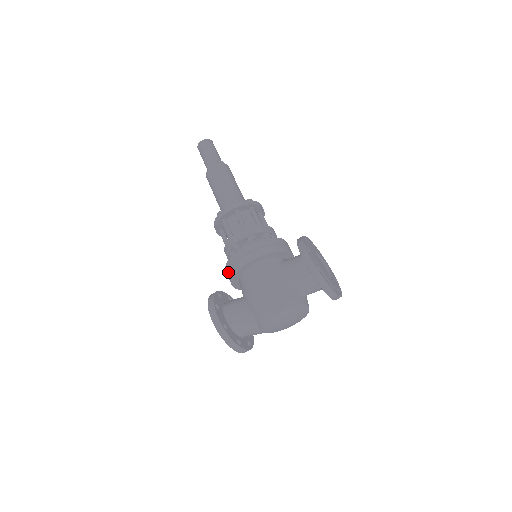
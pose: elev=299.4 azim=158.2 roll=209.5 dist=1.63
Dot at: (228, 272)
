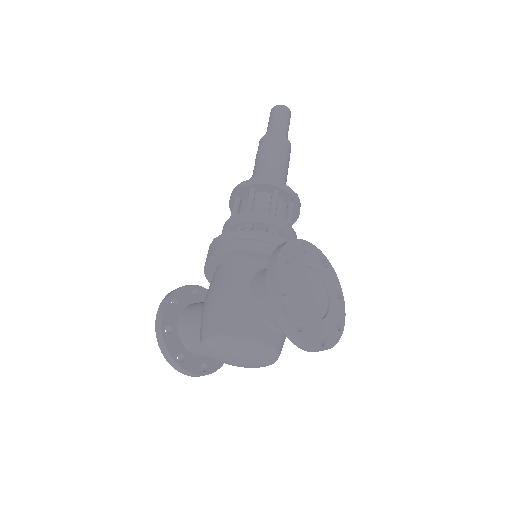
Dot at: occluded
